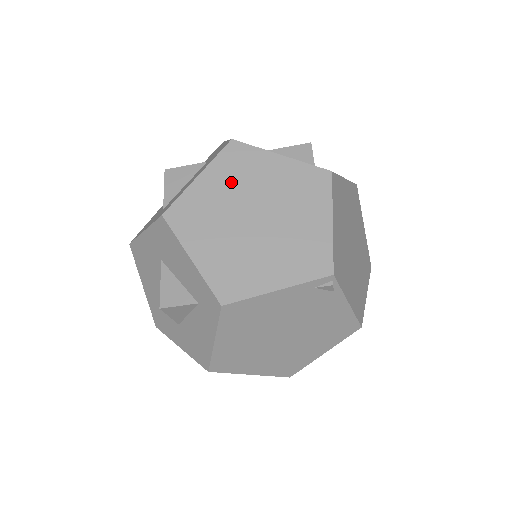
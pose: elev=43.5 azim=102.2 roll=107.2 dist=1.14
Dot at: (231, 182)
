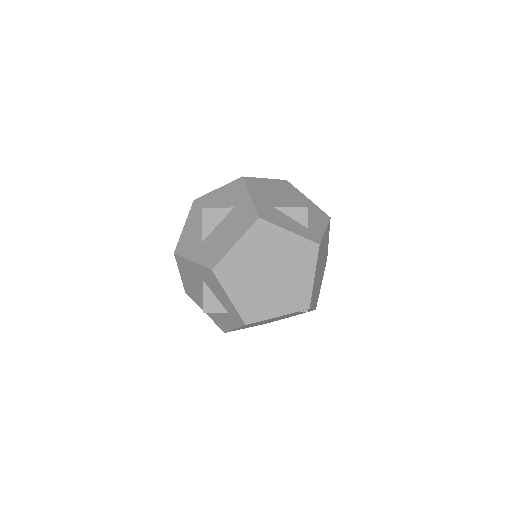
Dot at: (256, 249)
